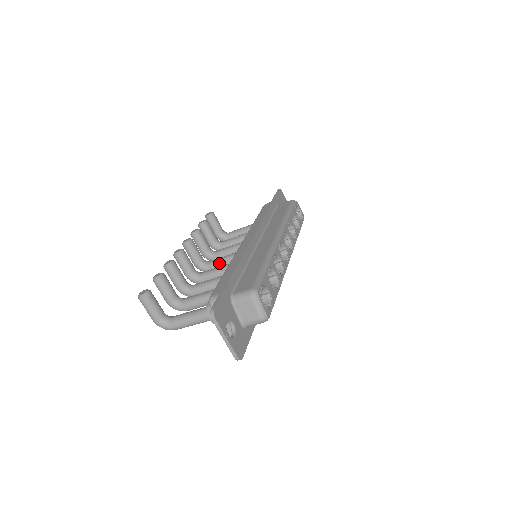
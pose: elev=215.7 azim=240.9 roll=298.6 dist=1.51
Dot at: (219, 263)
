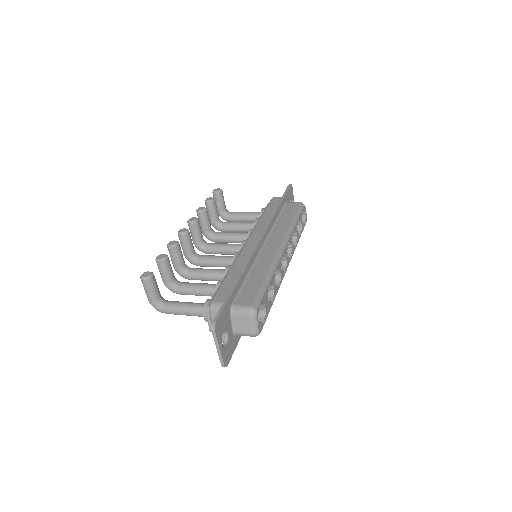
Dot at: (218, 249)
